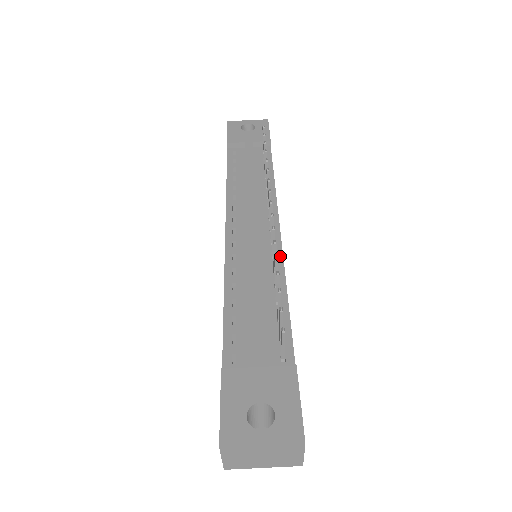
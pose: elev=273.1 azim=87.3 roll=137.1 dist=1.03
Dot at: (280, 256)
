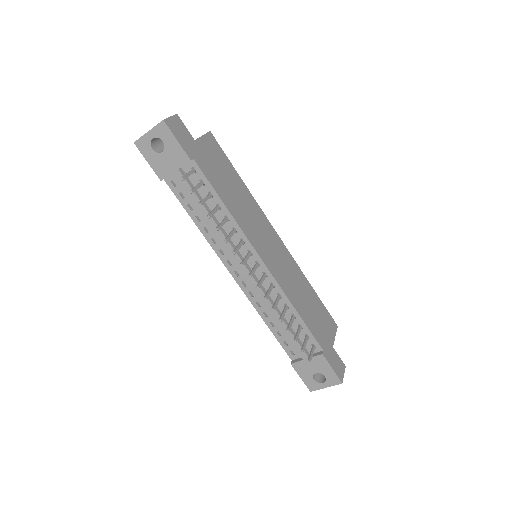
Dot at: (276, 285)
